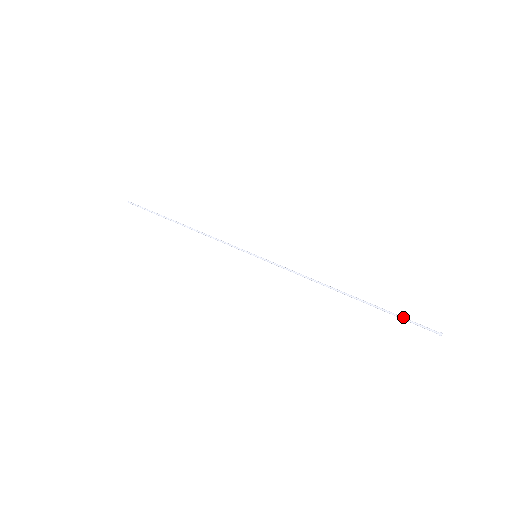
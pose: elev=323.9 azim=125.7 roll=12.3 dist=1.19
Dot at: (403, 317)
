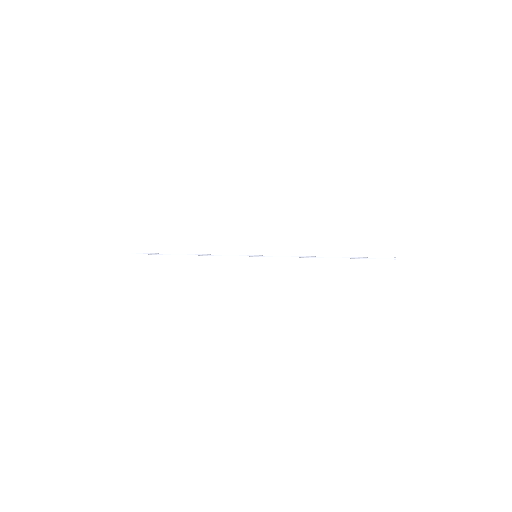
Dot at: occluded
